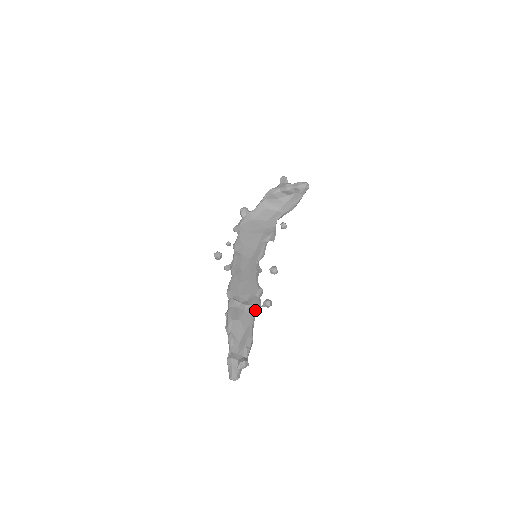
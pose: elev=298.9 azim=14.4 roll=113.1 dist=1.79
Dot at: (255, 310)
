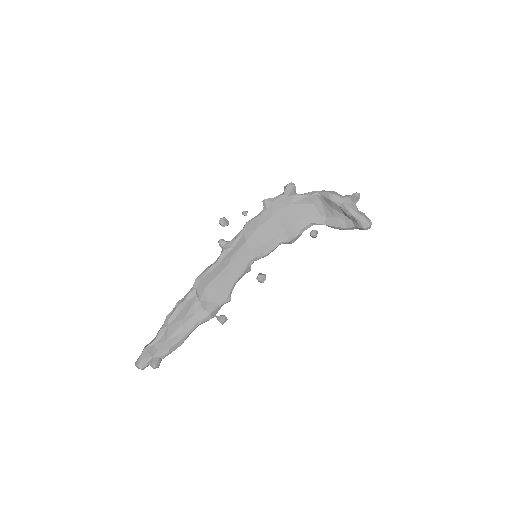
Dot at: (206, 319)
